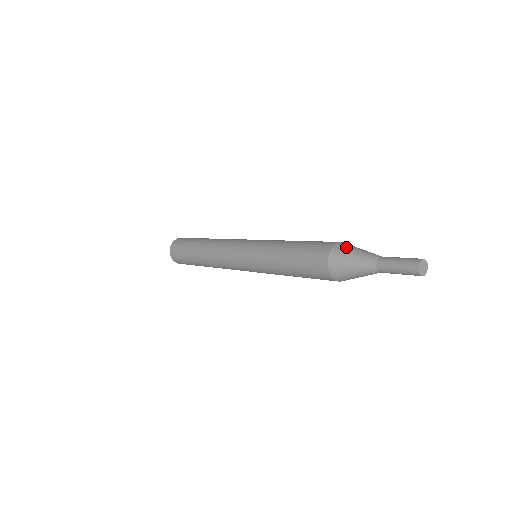
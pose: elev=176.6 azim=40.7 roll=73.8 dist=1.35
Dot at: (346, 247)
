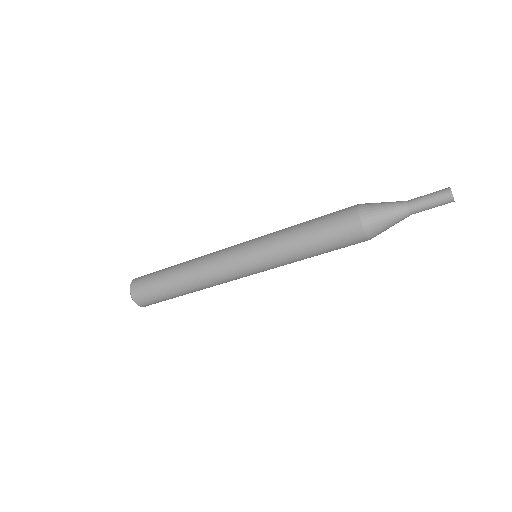
Dot at: (371, 203)
